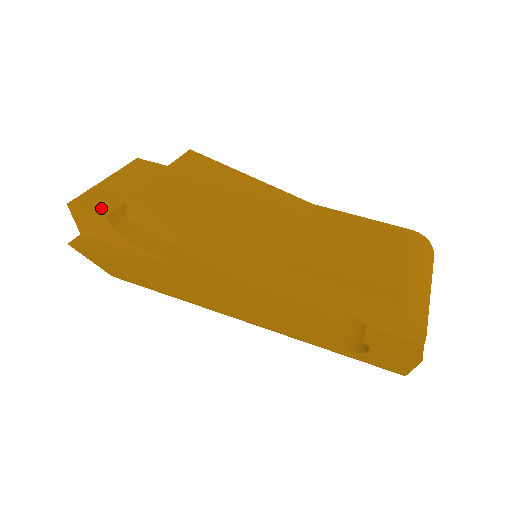
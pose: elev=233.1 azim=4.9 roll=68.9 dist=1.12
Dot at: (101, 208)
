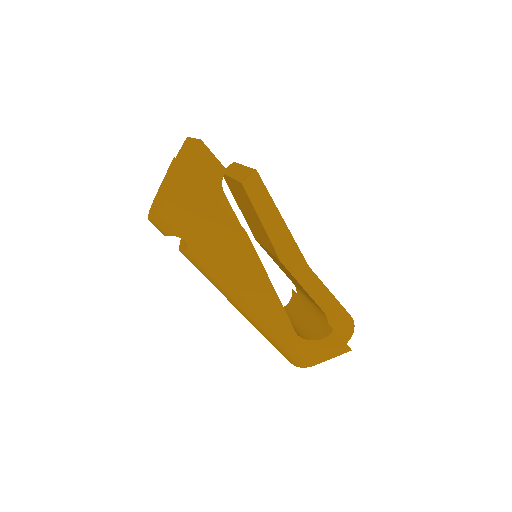
Dot at: occluded
